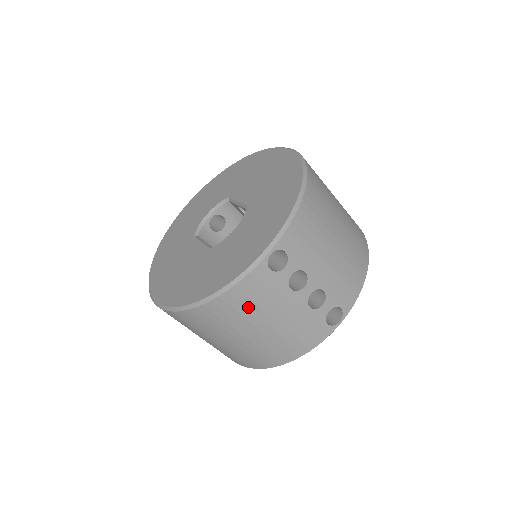
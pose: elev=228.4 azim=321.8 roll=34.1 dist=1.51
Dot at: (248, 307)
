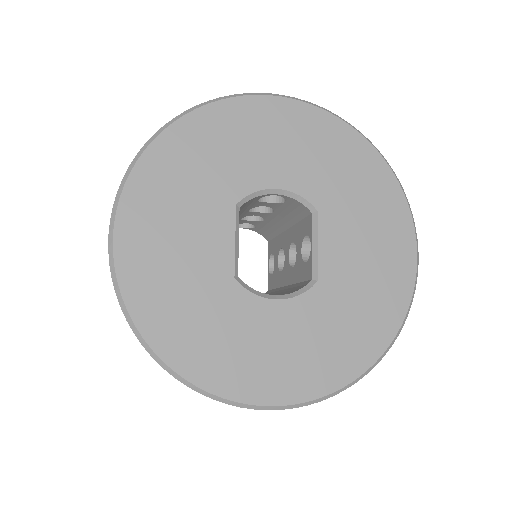
Dot at: occluded
